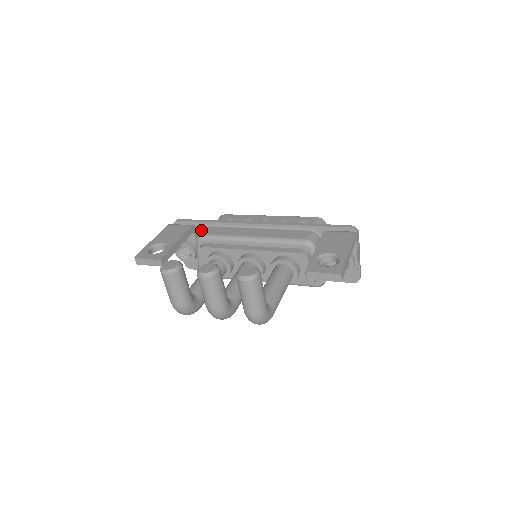
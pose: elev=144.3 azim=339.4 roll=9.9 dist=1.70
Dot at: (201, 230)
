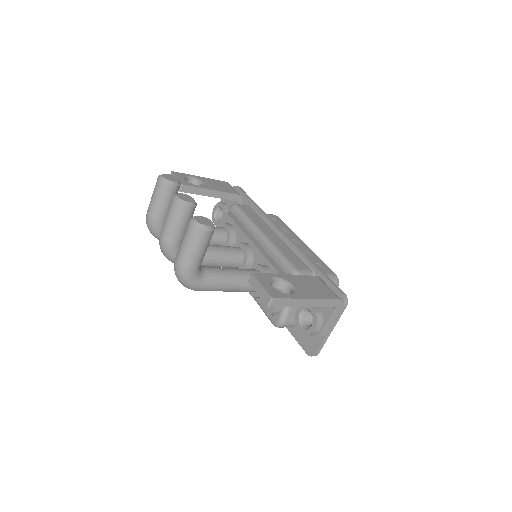
Dot at: occluded
